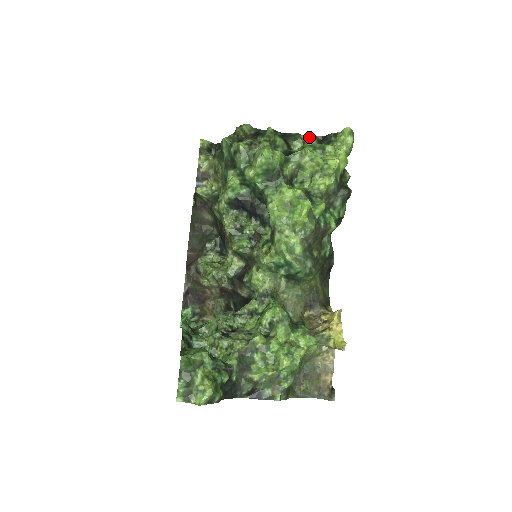
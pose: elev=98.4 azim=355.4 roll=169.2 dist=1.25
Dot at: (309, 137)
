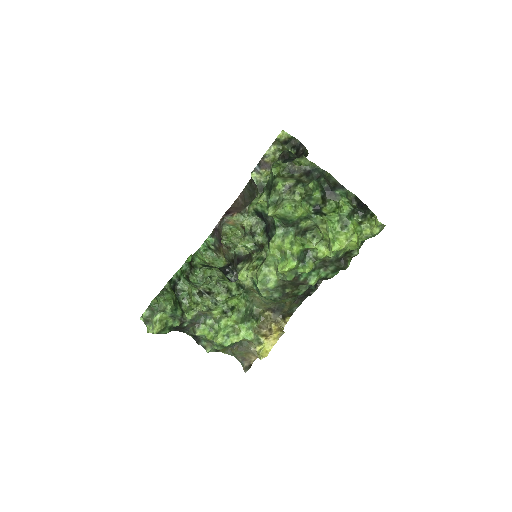
Dot at: (343, 207)
